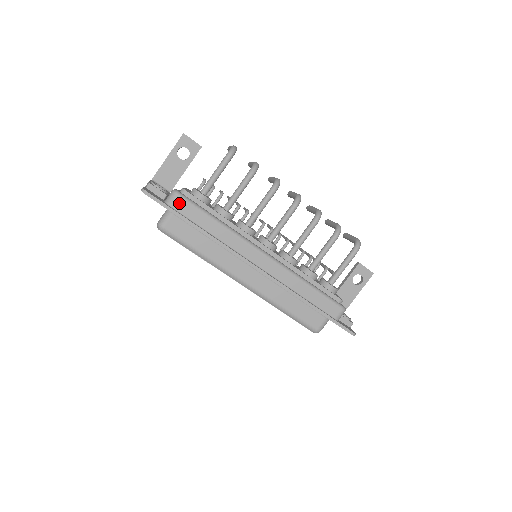
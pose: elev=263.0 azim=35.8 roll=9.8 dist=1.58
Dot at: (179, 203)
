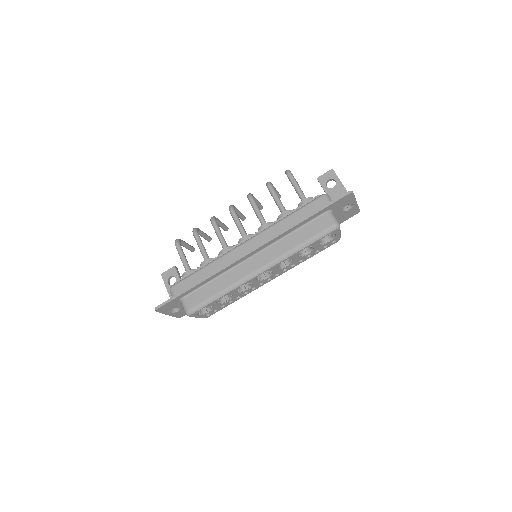
Dot at: (177, 289)
